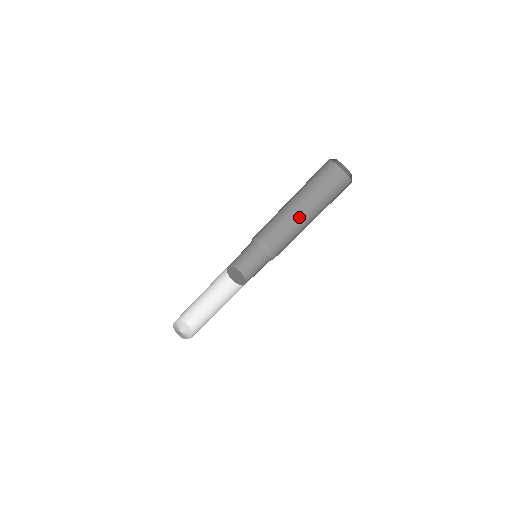
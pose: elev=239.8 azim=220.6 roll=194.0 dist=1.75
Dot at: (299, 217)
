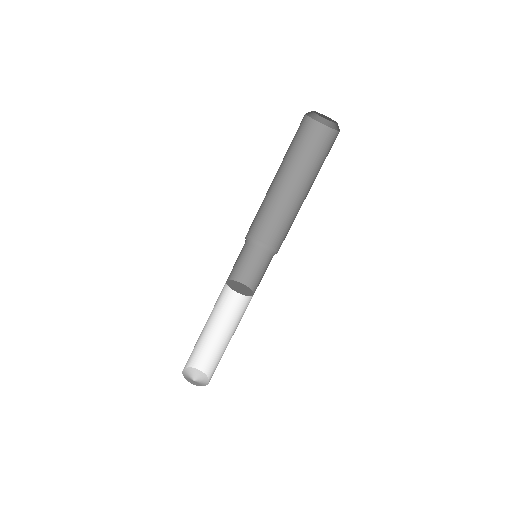
Dot at: (284, 192)
